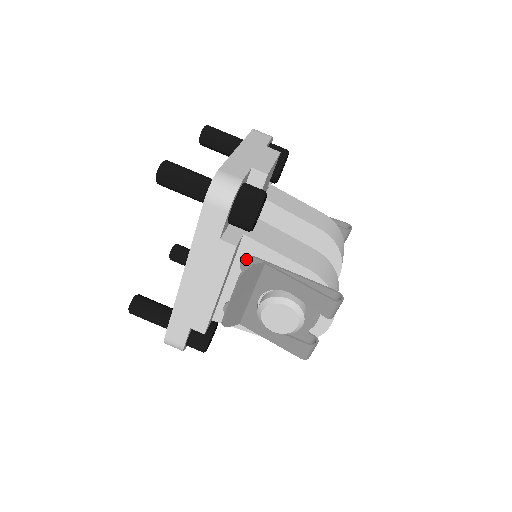
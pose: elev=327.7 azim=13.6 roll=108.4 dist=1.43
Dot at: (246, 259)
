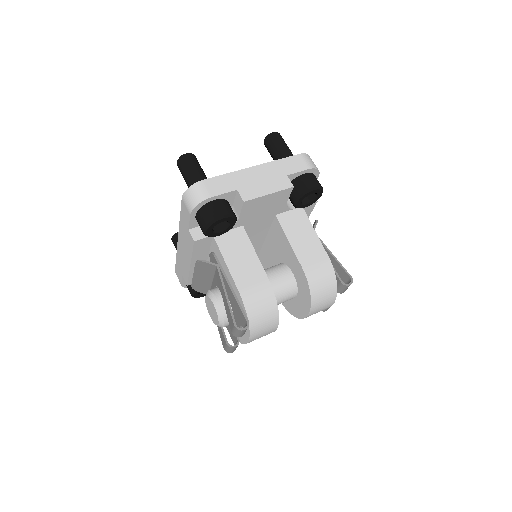
Dot at: (212, 254)
